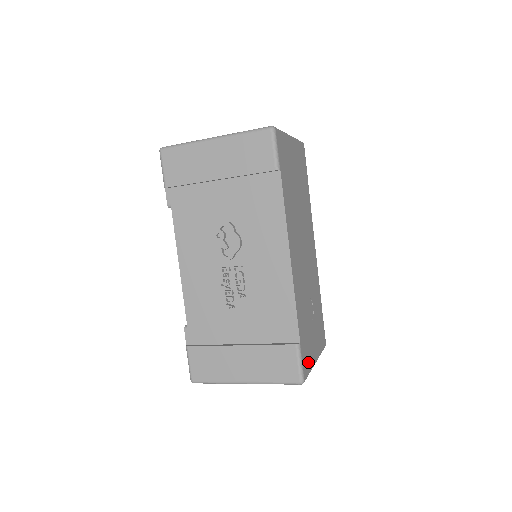
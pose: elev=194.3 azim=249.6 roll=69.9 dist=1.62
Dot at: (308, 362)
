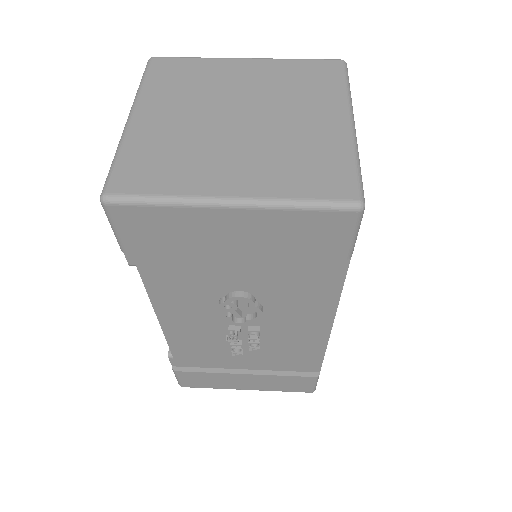
Dot at: occluded
